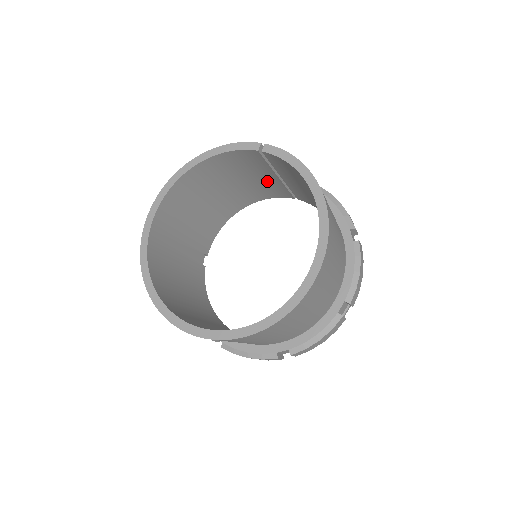
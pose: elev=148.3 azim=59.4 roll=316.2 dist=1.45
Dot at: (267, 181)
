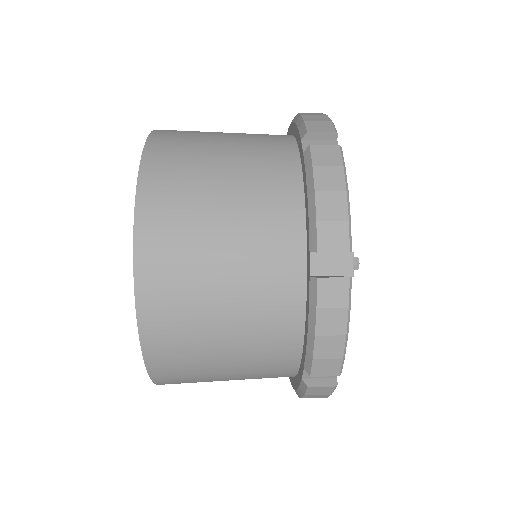
Dot at: occluded
